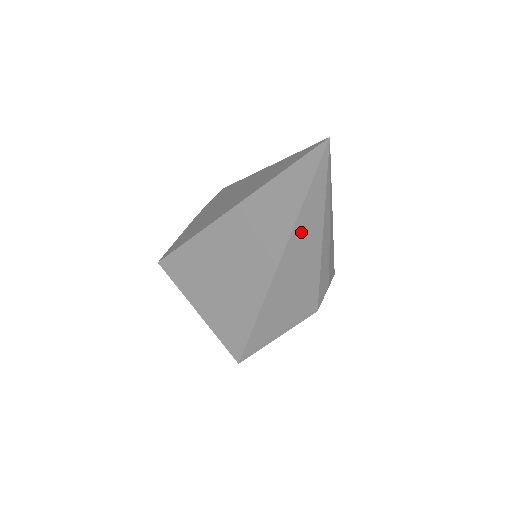
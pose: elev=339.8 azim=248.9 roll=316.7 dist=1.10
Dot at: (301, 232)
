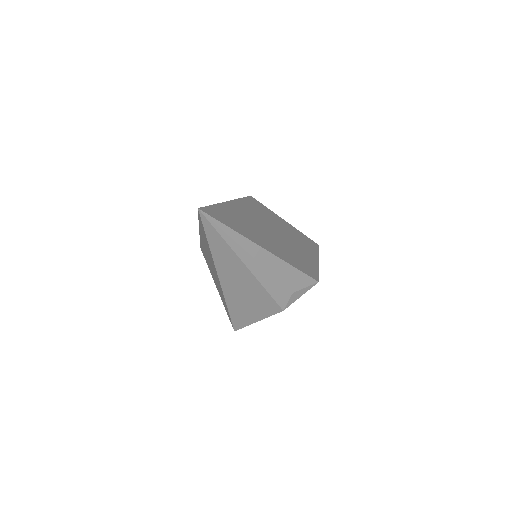
Dot at: (222, 260)
